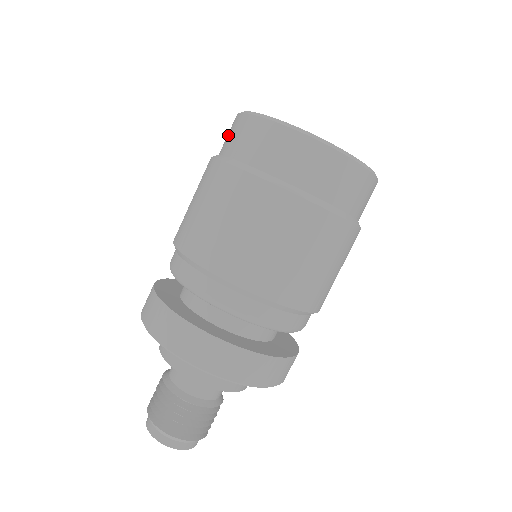
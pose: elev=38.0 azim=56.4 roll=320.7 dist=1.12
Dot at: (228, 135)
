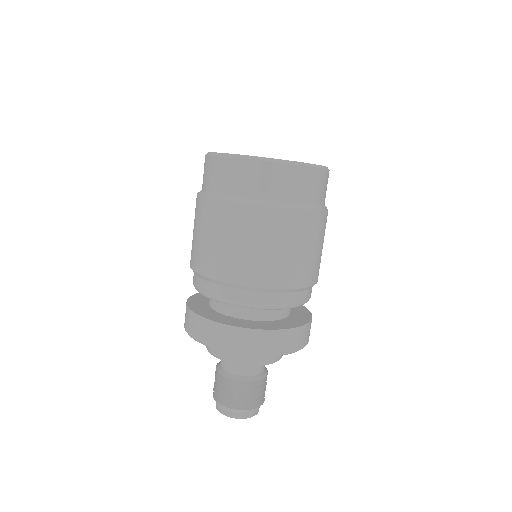
Dot at: occluded
